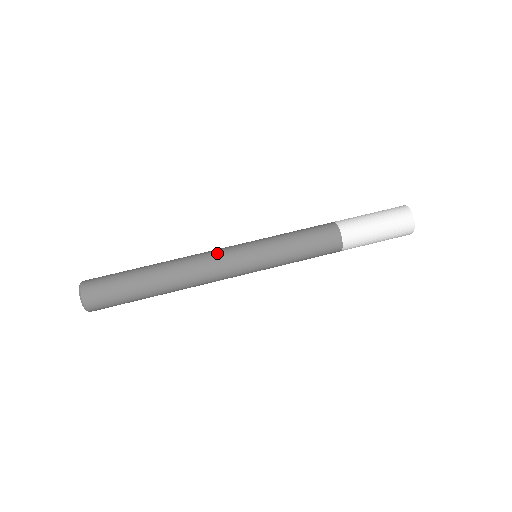
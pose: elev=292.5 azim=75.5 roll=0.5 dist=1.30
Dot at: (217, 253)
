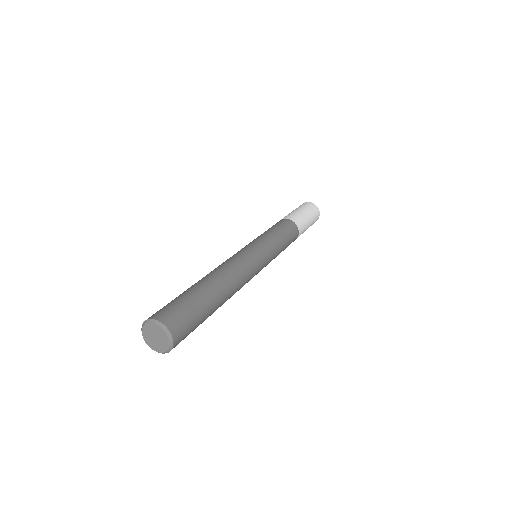
Dot at: occluded
